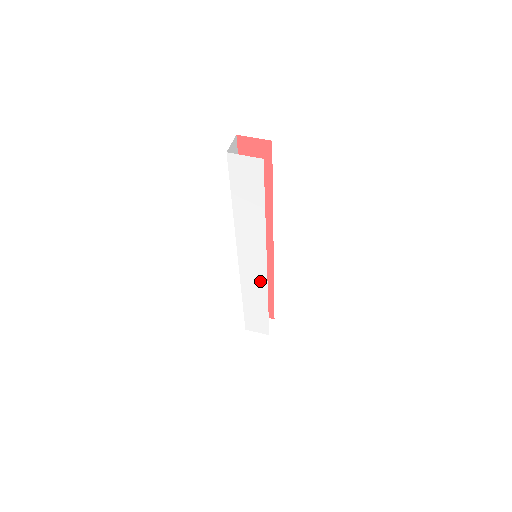
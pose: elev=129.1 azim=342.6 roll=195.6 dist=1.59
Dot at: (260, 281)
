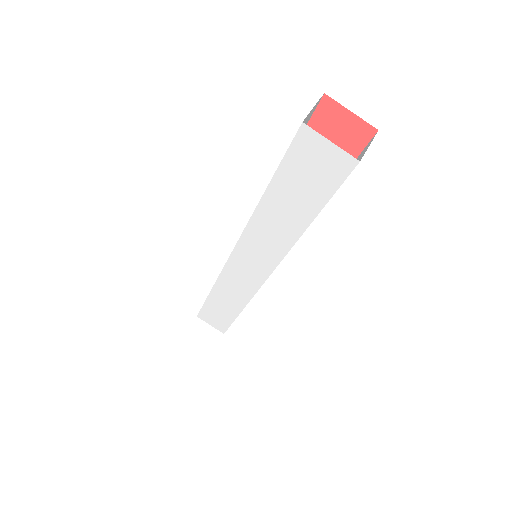
Dot at: (247, 287)
